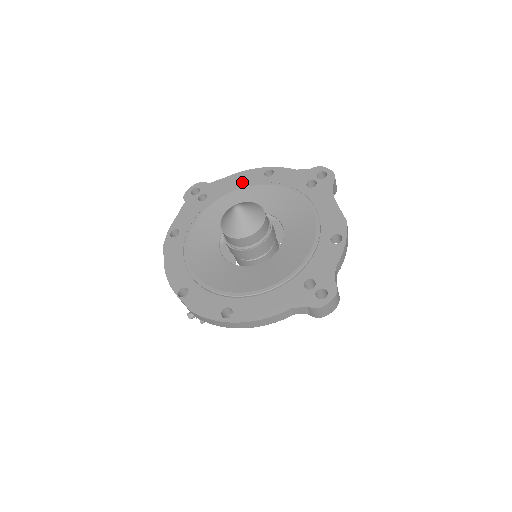
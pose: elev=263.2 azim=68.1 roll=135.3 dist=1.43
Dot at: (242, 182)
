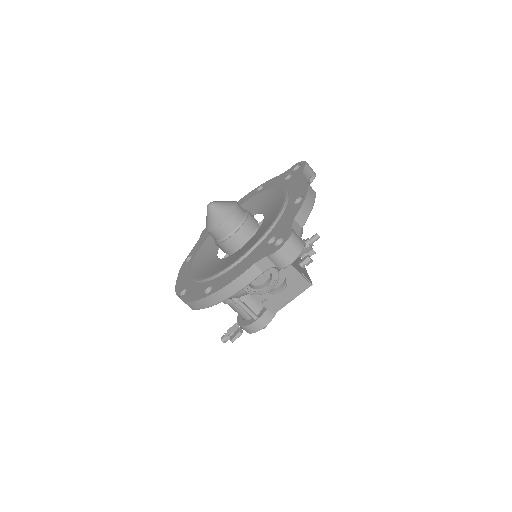
Dot at: occluded
